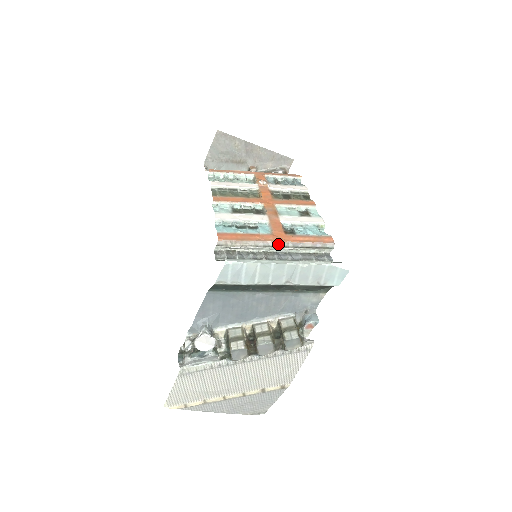
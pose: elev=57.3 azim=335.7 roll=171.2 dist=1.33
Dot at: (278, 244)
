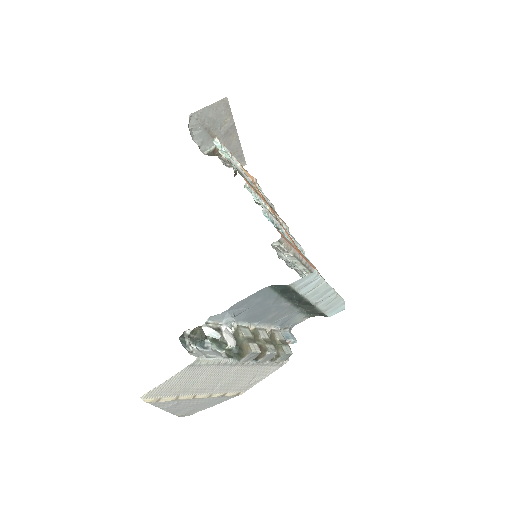
Dot at: (303, 261)
